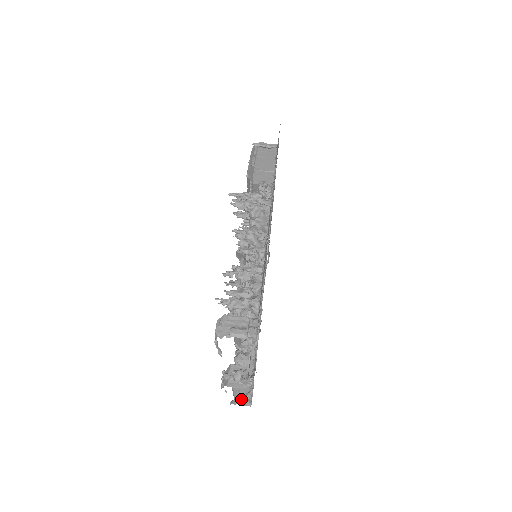
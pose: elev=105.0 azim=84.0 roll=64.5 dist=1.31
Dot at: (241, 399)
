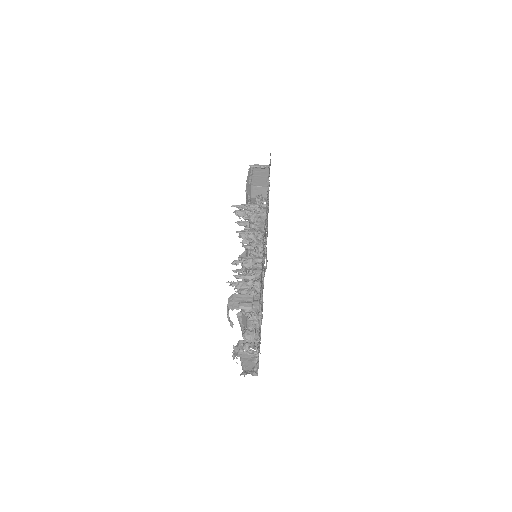
Dot at: (249, 371)
